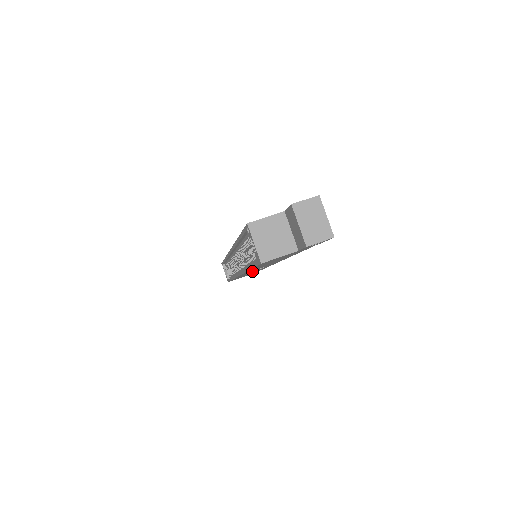
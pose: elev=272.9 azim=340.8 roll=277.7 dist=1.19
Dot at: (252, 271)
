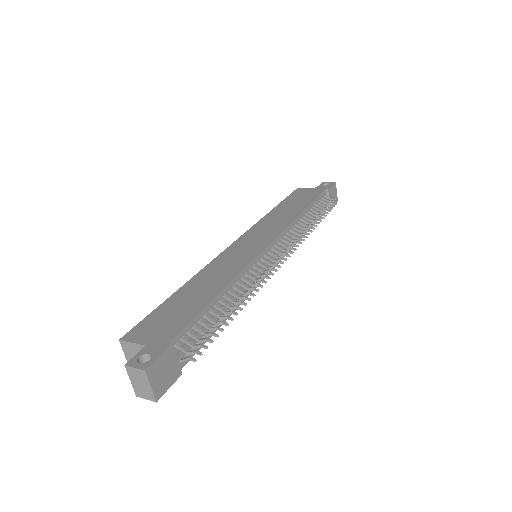
Dot at: occluded
